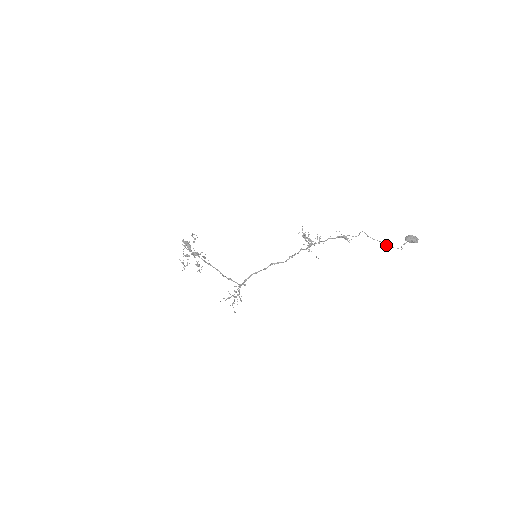
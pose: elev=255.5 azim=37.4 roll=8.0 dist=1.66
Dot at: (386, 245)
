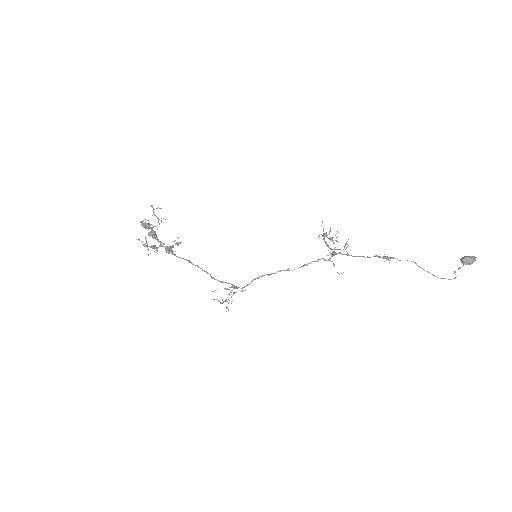
Dot at: occluded
